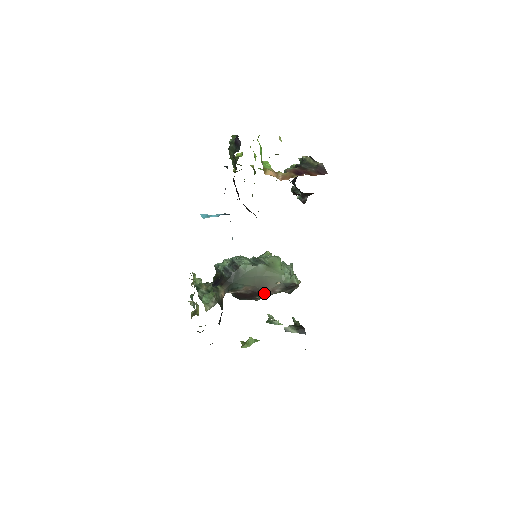
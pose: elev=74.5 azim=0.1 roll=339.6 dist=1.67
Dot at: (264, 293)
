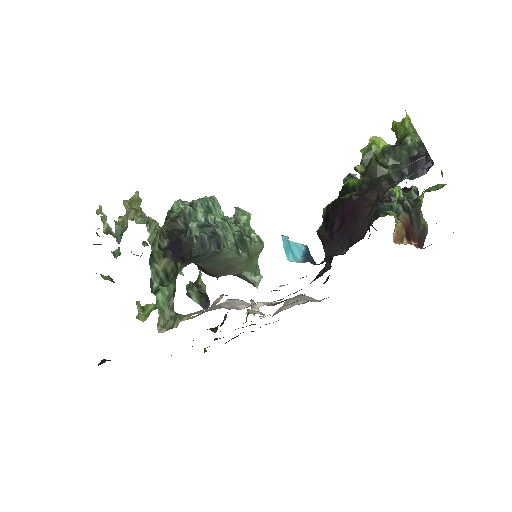
Dot at: occluded
